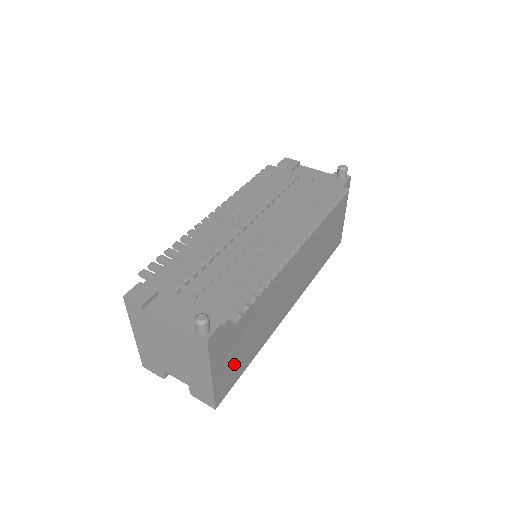
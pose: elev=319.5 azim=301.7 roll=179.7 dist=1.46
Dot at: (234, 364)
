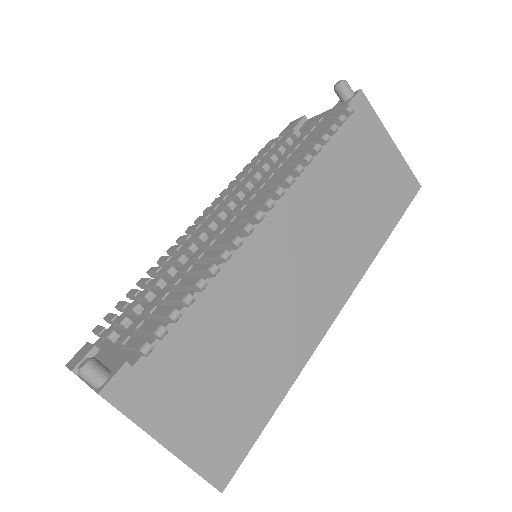
Dot at: (223, 417)
